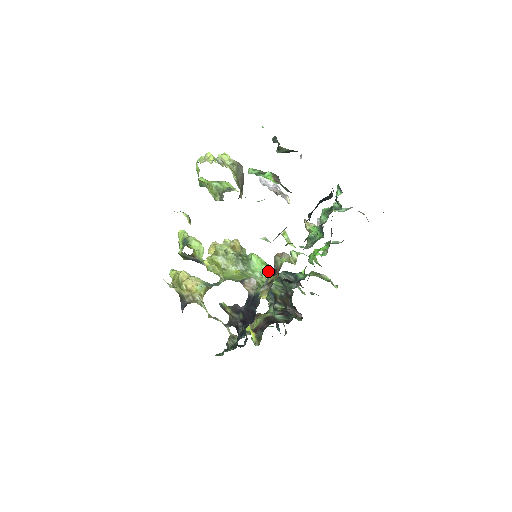
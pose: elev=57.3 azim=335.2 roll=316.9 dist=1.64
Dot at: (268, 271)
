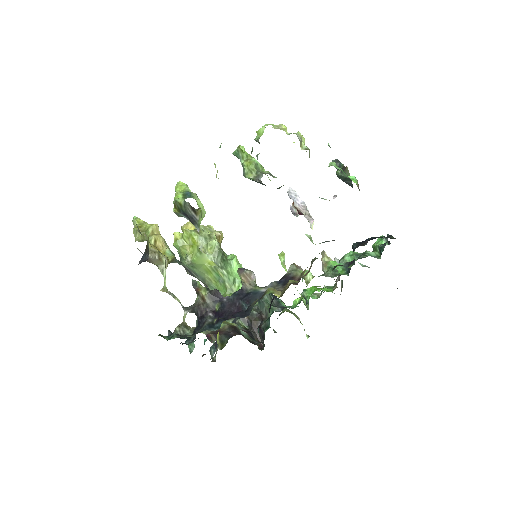
Dot at: occluded
